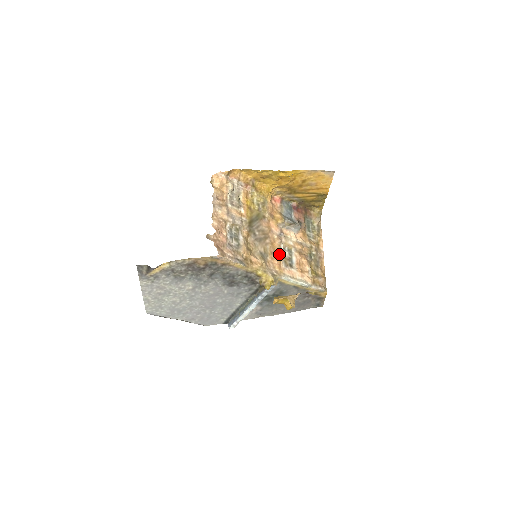
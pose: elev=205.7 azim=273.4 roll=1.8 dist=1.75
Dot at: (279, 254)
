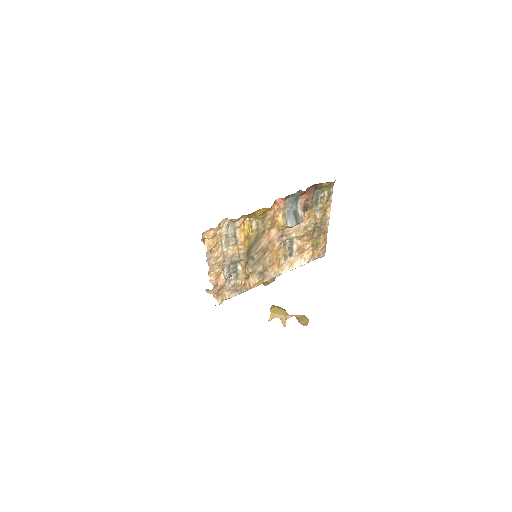
Dot at: (279, 253)
